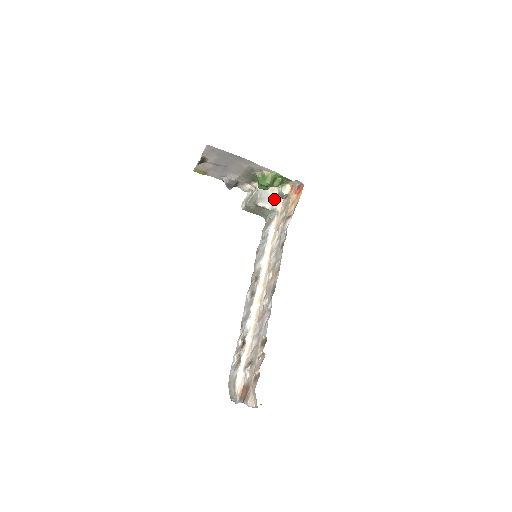
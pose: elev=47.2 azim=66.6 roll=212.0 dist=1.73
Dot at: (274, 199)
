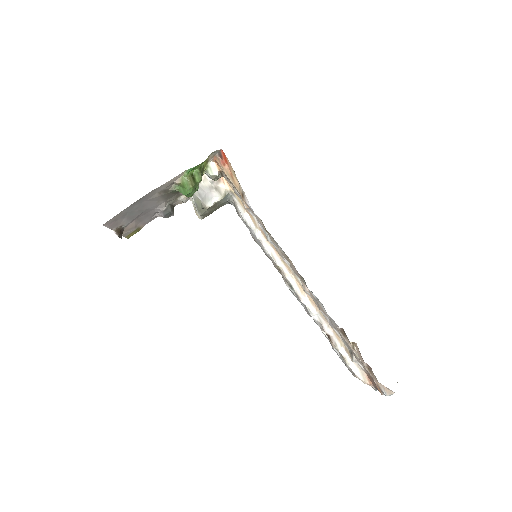
Dot at: (215, 185)
